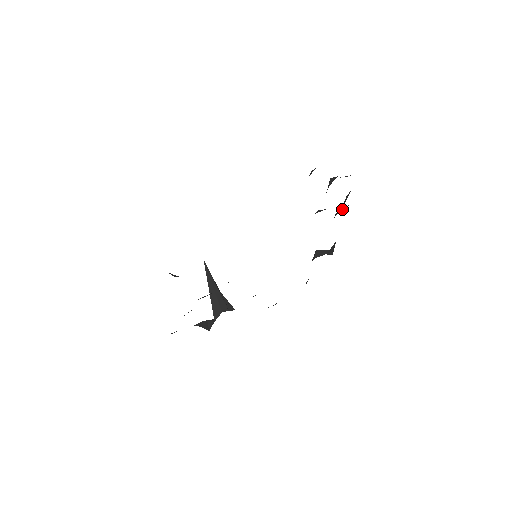
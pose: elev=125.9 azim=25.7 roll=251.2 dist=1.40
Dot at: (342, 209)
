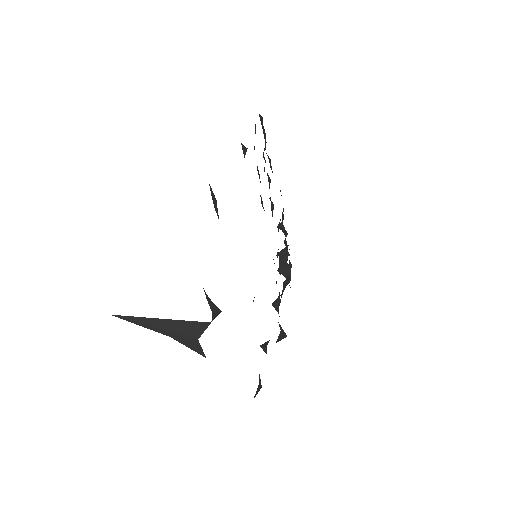
Dot at: (281, 295)
